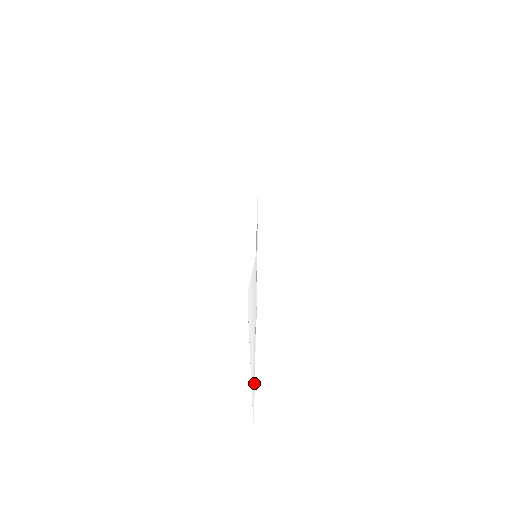
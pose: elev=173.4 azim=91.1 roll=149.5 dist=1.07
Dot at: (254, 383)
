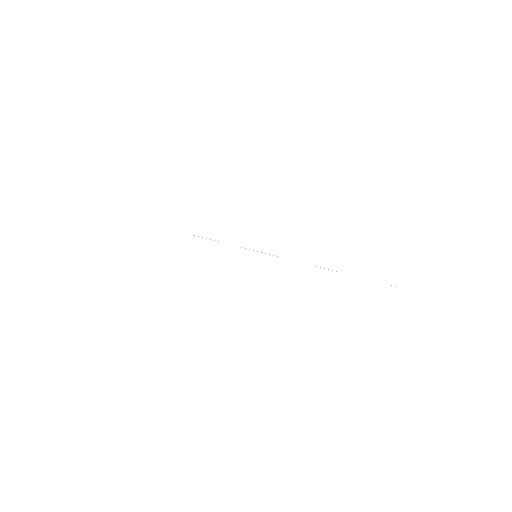
Dot at: occluded
